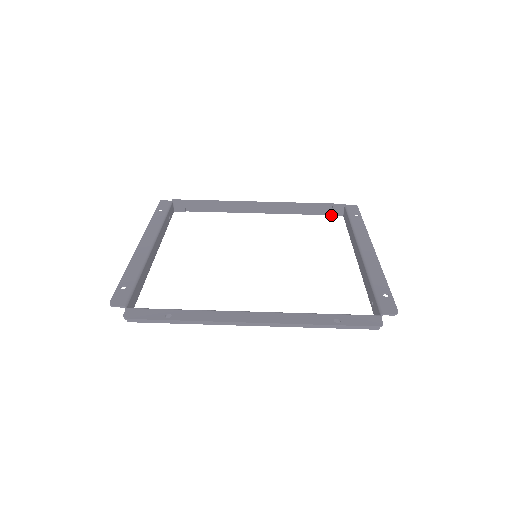
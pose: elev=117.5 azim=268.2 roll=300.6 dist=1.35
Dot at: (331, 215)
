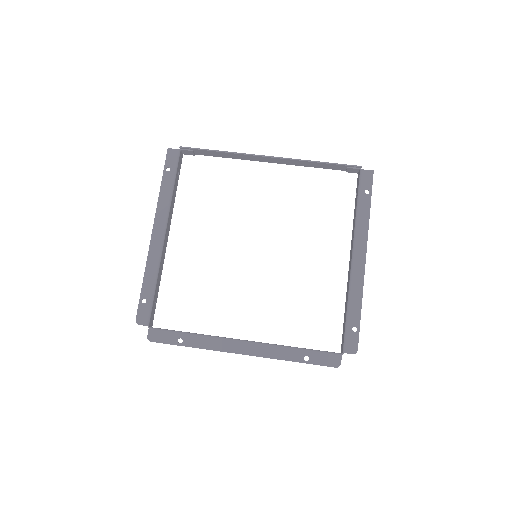
Dot at: occluded
